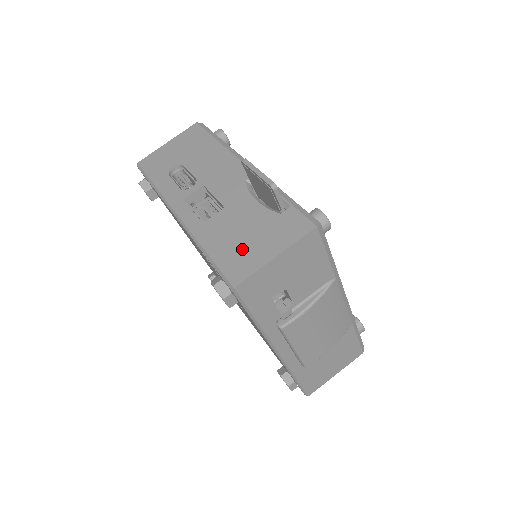
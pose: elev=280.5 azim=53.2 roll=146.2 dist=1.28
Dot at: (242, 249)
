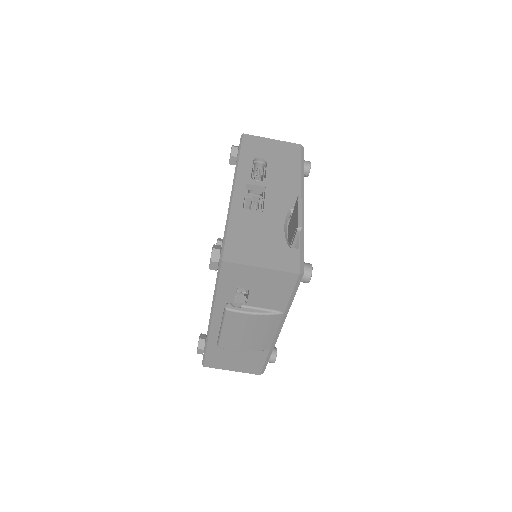
Dot at: (248, 245)
